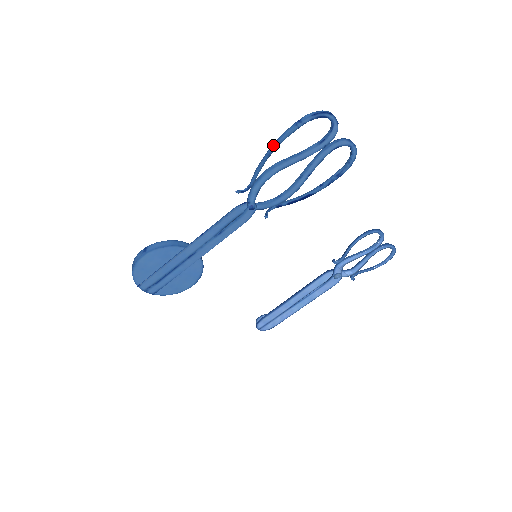
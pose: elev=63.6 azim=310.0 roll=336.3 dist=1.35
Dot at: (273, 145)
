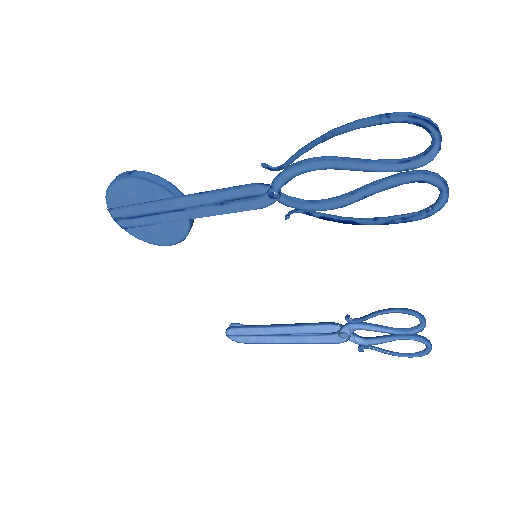
Dot at: (336, 129)
